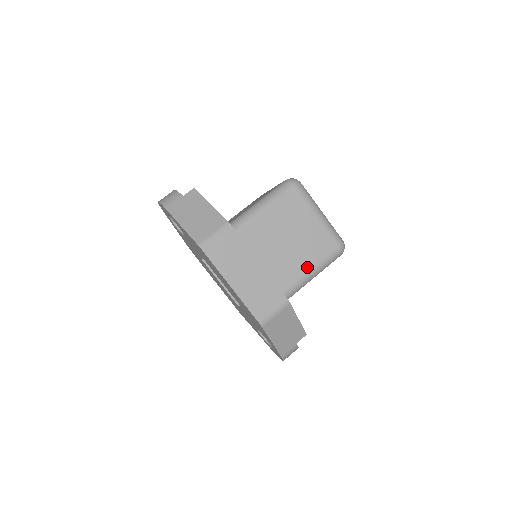
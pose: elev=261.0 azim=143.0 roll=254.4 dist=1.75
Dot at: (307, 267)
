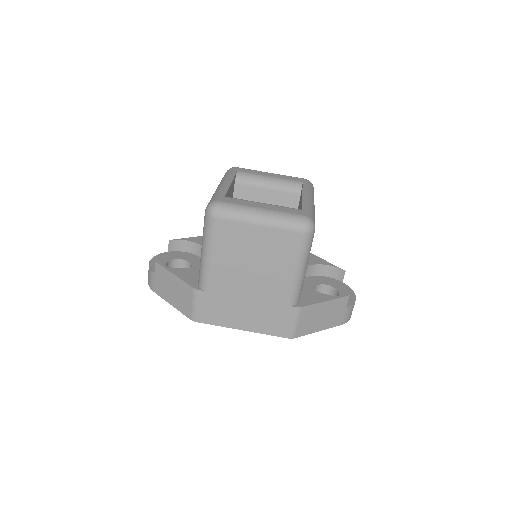
Dot at: (289, 272)
